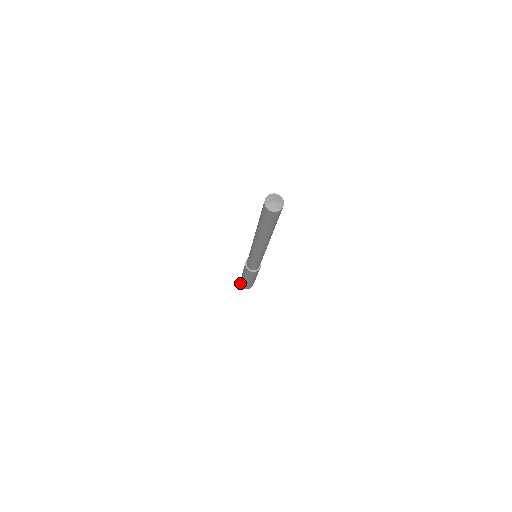
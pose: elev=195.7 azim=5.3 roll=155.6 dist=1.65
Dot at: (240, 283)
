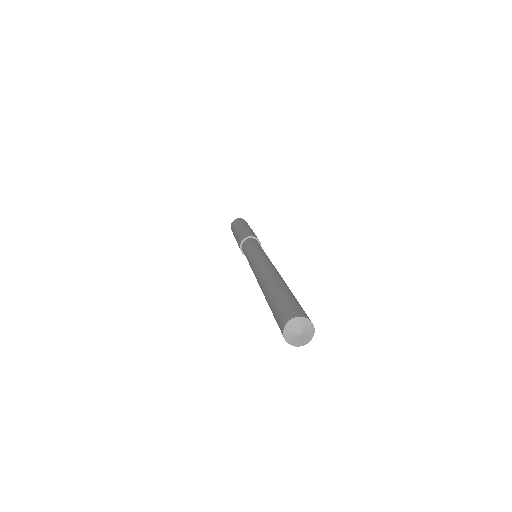
Dot at: occluded
